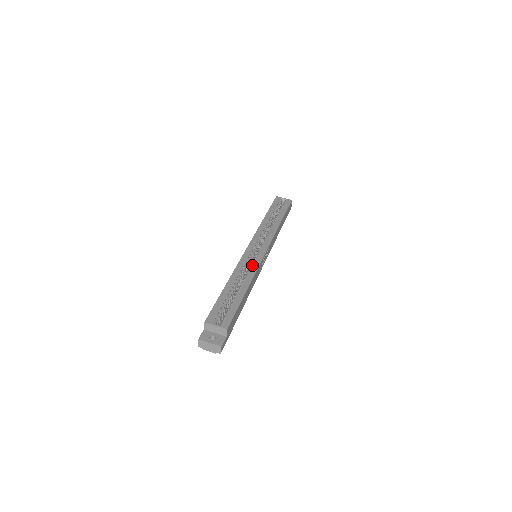
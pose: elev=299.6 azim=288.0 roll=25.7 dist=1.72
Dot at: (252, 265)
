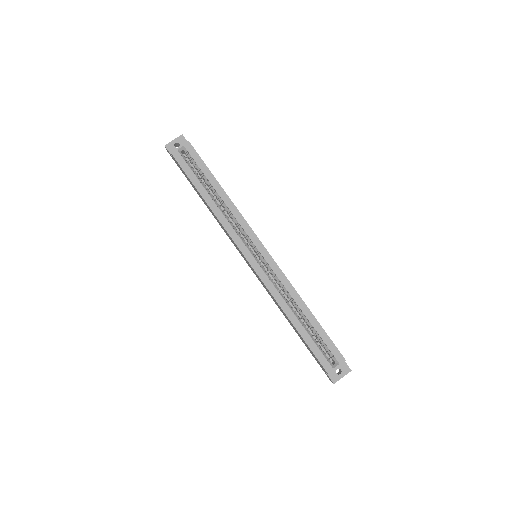
Dot at: (279, 280)
